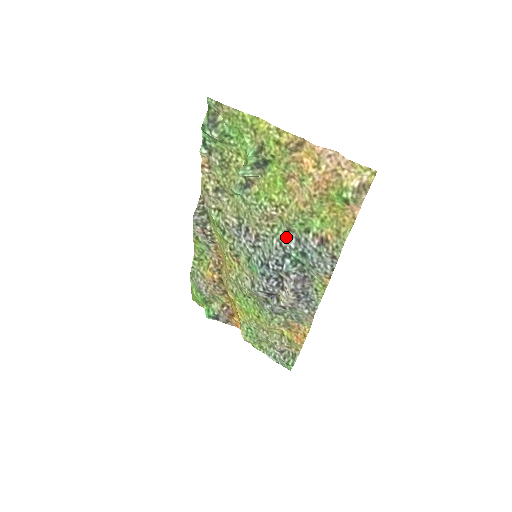
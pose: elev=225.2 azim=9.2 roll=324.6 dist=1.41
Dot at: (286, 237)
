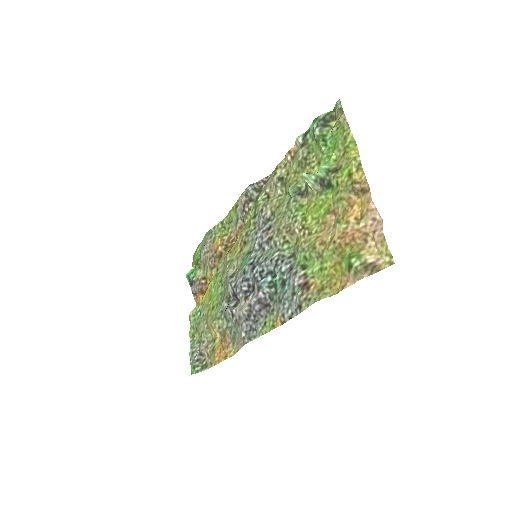
Dot at: (286, 258)
